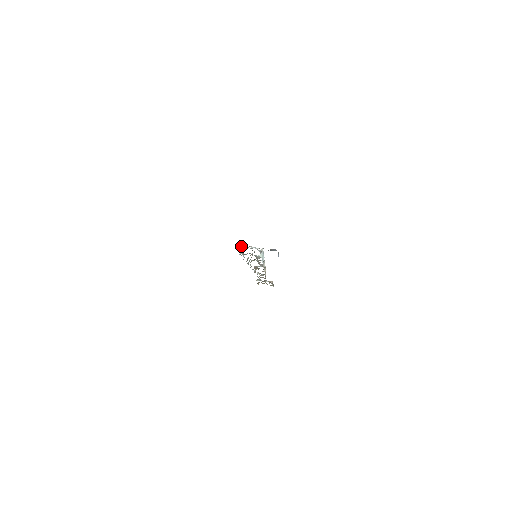
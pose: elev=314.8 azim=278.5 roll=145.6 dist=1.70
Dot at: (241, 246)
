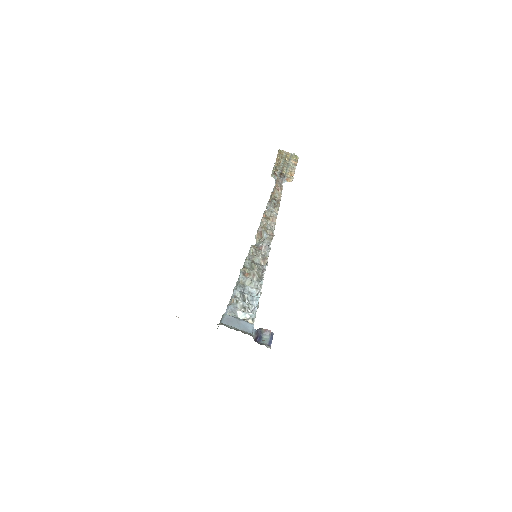
Dot at: (225, 312)
